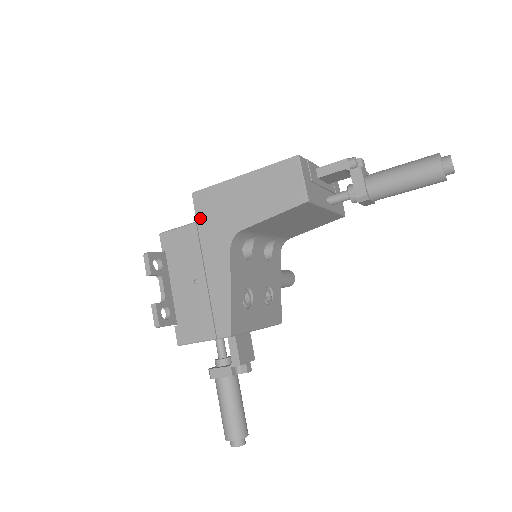
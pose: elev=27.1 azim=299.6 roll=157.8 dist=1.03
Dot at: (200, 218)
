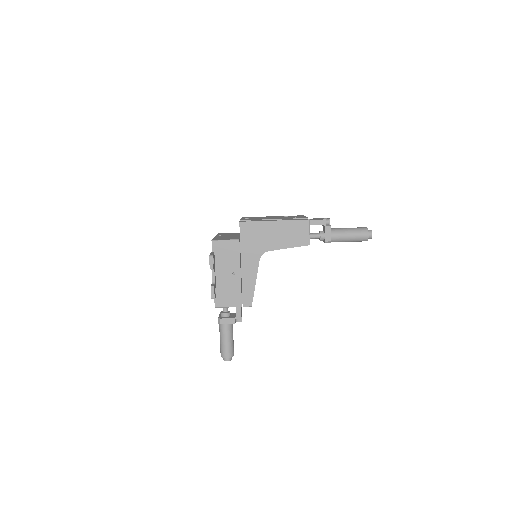
Dot at: (243, 238)
